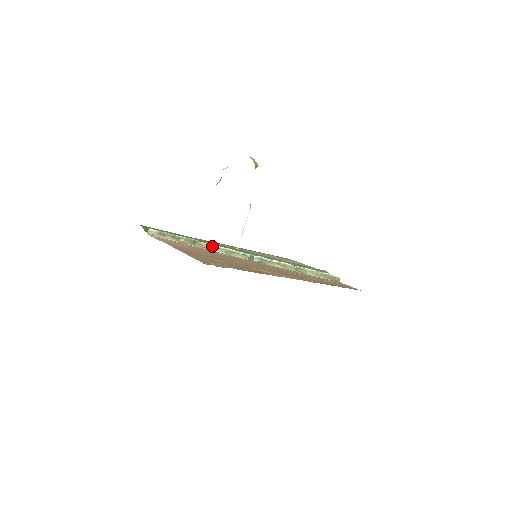
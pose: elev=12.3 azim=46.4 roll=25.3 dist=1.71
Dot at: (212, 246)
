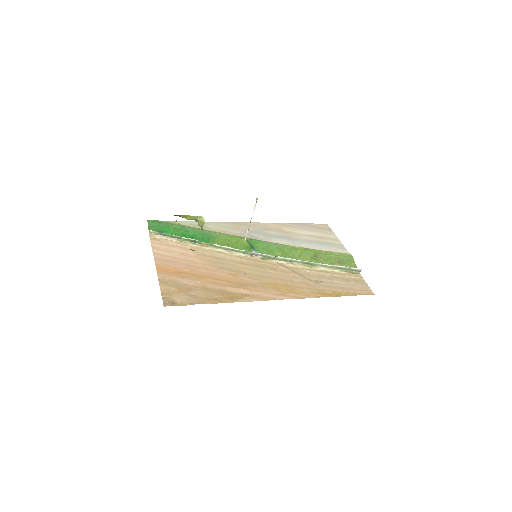
Dot at: (212, 245)
